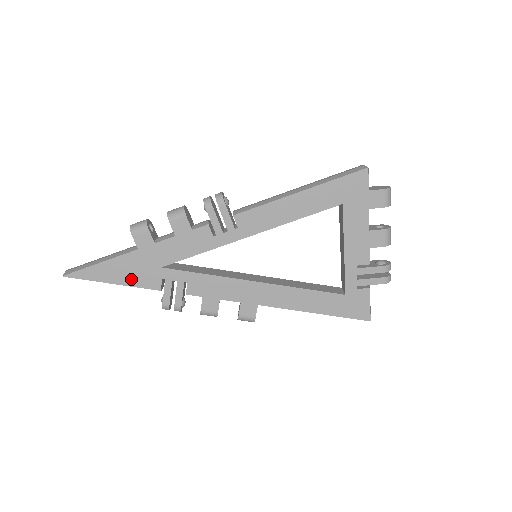
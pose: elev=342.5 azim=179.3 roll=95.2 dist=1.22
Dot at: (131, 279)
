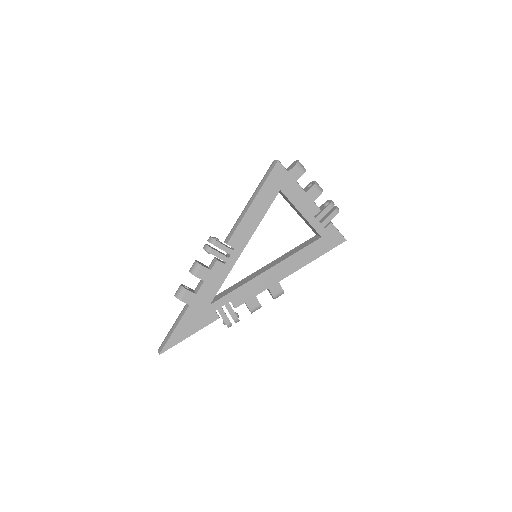
Dot at: (198, 325)
